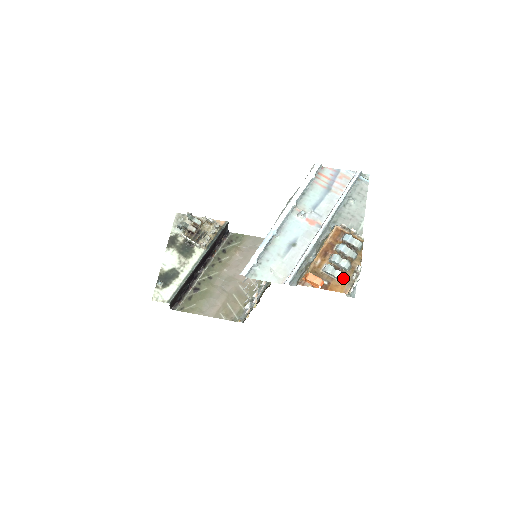
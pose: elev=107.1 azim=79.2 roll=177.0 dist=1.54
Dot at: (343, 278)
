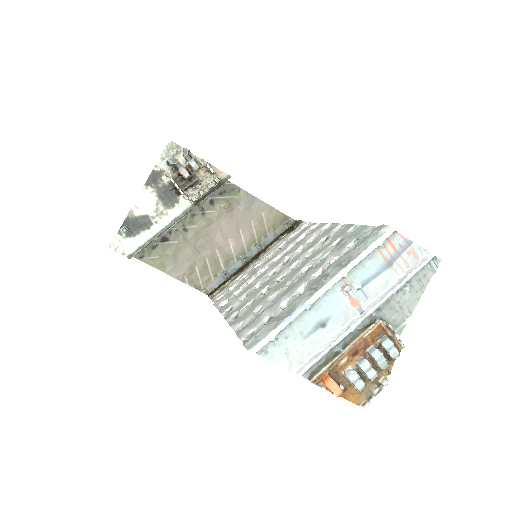
Dot at: (363, 388)
